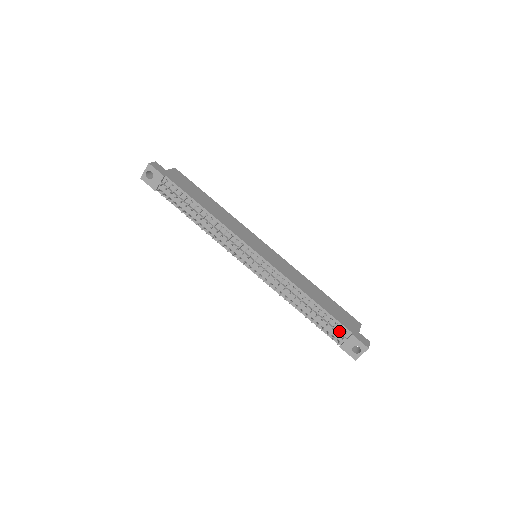
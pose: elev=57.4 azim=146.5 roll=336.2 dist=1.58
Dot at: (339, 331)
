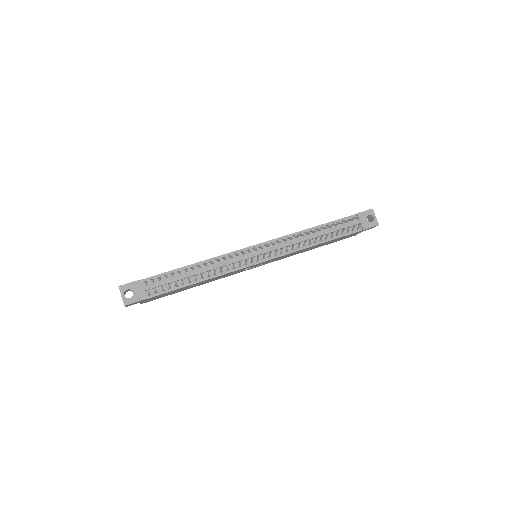
Dot at: (350, 220)
